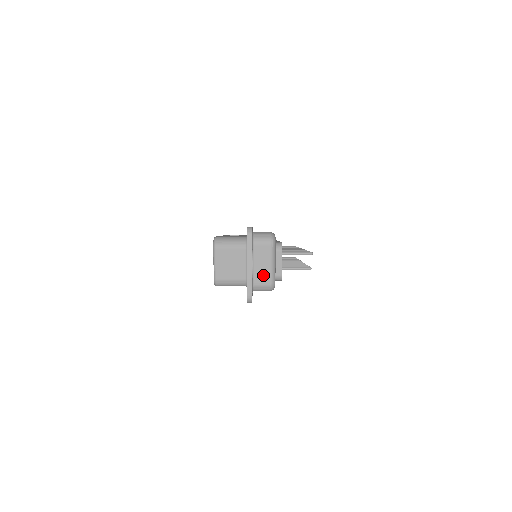
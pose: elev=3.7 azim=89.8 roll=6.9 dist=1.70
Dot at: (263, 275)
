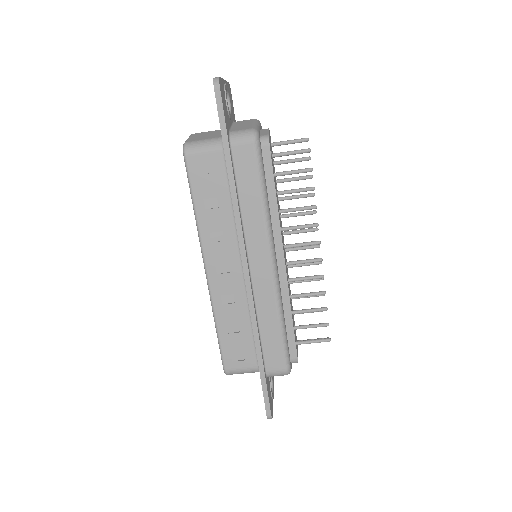
Dot at: (243, 127)
